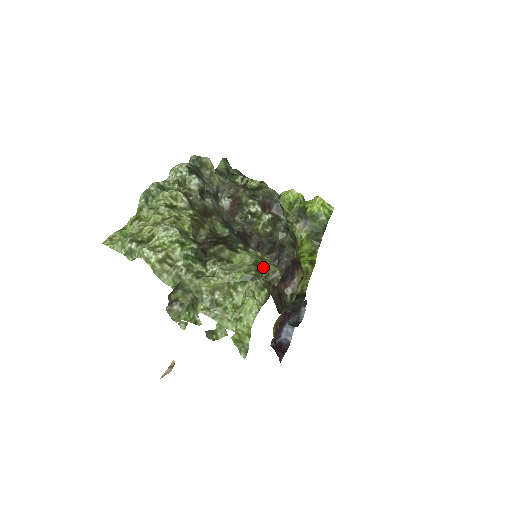
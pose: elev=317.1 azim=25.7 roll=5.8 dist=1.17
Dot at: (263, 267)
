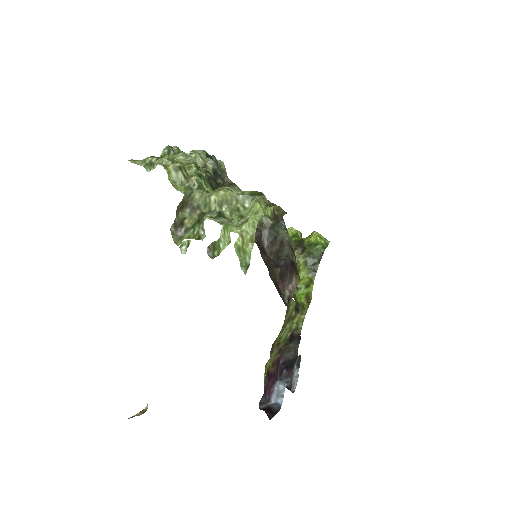
Dot at: occluded
